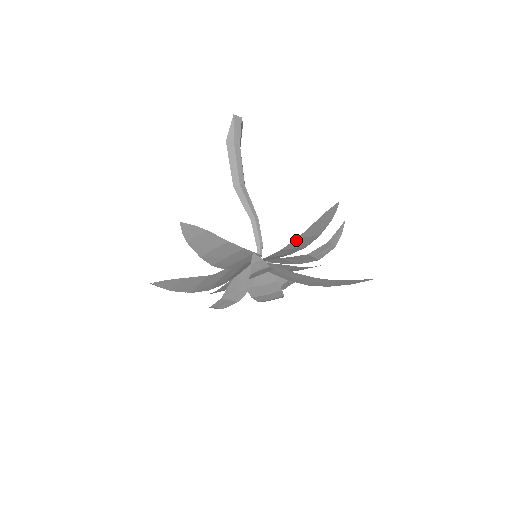
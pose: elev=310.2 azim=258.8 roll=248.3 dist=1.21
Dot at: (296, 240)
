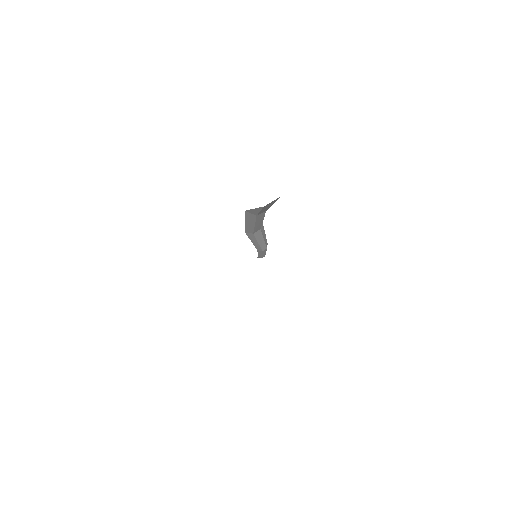
Dot at: occluded
